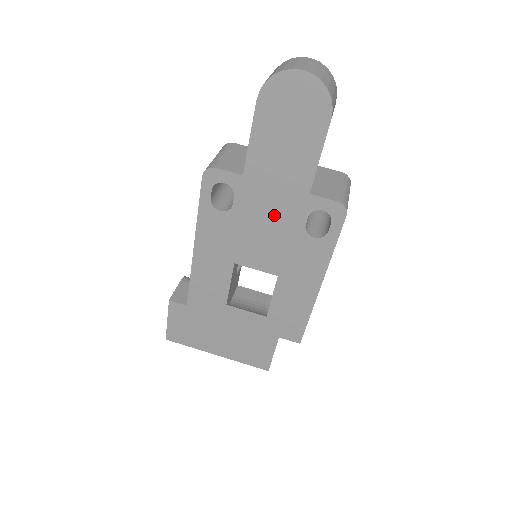
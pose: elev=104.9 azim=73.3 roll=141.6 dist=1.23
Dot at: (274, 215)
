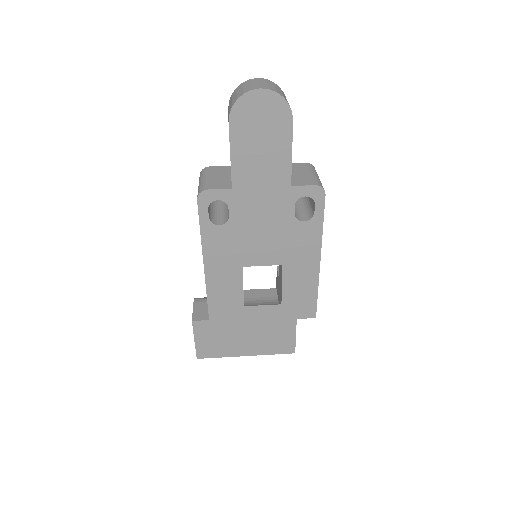
Dot at: (266, 214)
